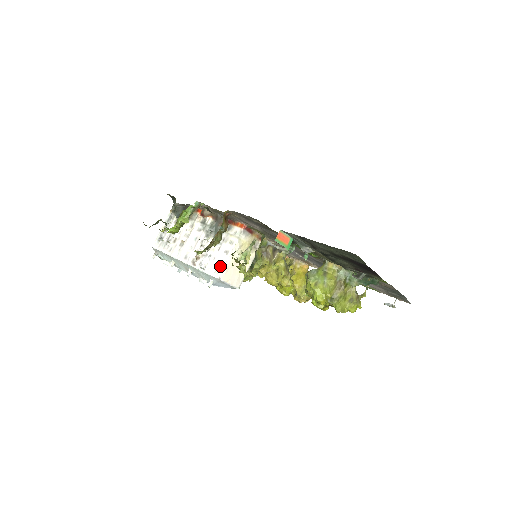
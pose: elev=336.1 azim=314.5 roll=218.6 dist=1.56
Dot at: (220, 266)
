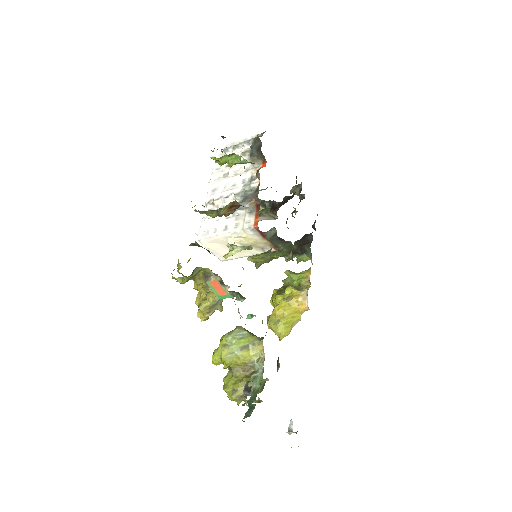
Dot at: (210, 232)
